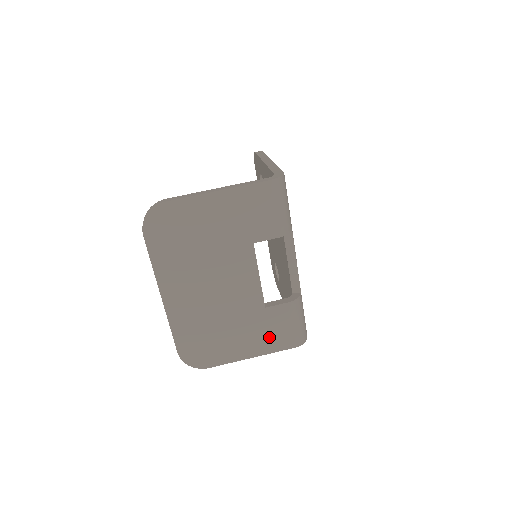
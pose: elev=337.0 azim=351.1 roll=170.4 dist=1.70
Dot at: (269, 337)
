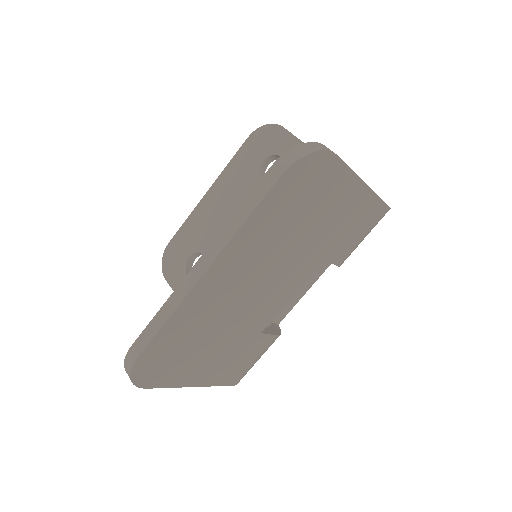
Dot at: (230, 367)
